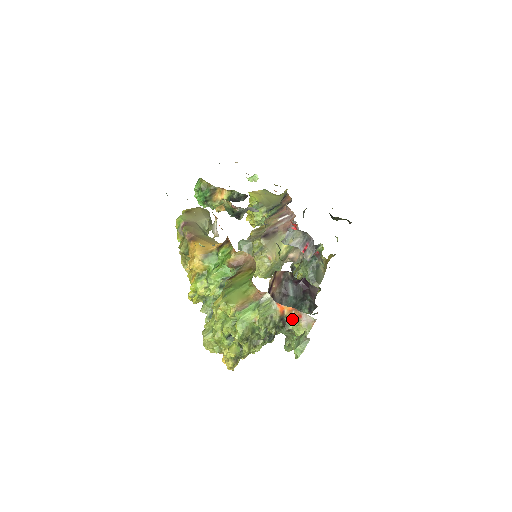
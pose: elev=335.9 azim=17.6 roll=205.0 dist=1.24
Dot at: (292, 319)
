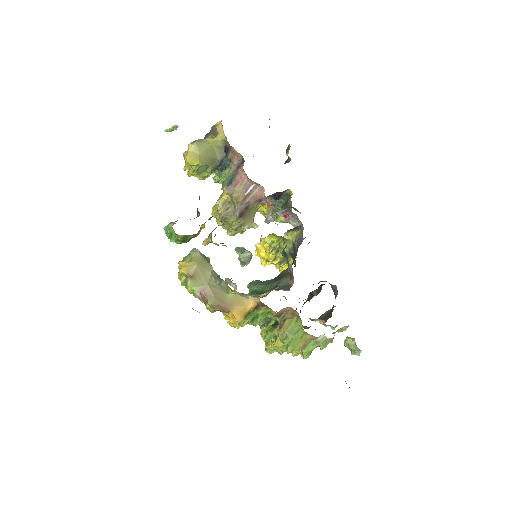
Dot at: (337, 331)
